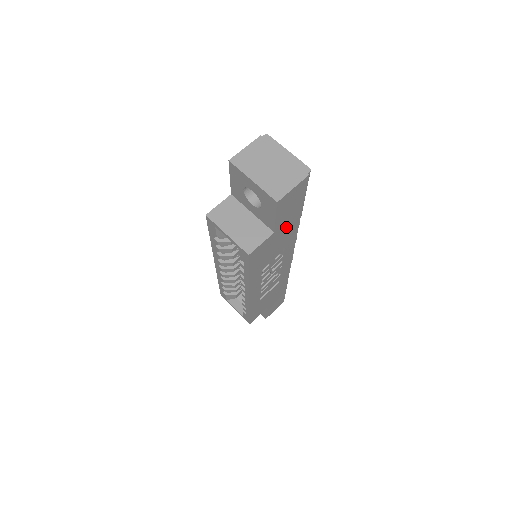
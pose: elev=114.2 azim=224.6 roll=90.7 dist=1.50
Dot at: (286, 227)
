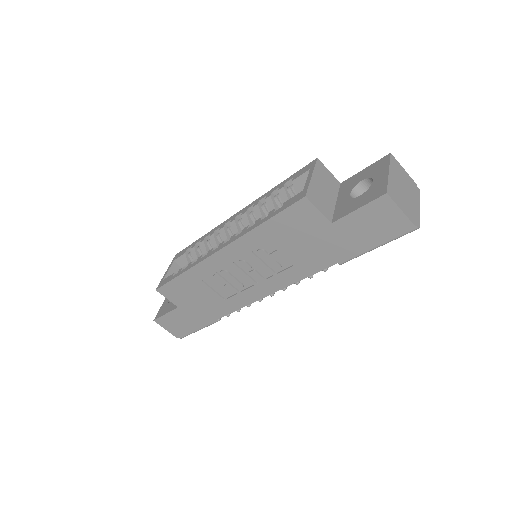
Dot at: (333, 243)
